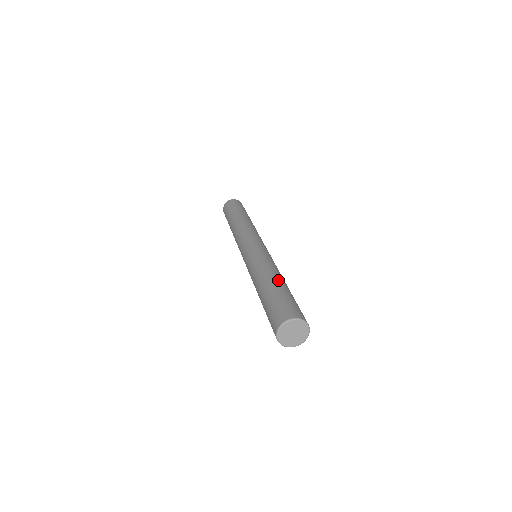
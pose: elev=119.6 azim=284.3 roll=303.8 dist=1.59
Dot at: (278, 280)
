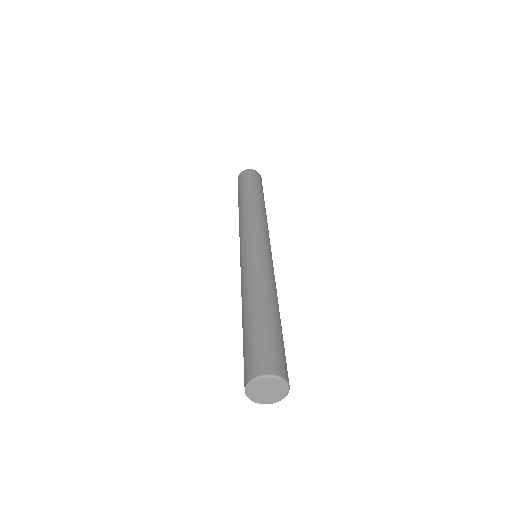
Dot at: (268, 306)
